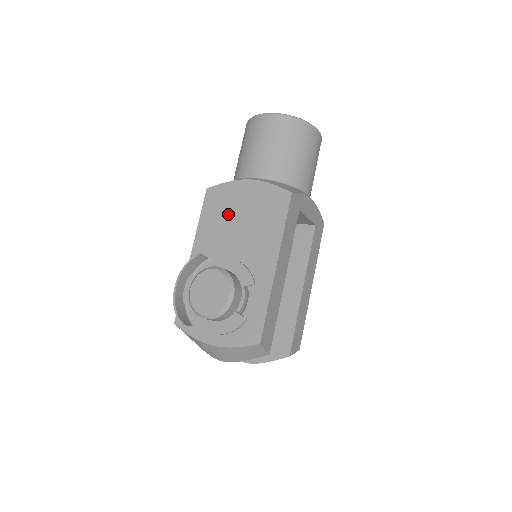
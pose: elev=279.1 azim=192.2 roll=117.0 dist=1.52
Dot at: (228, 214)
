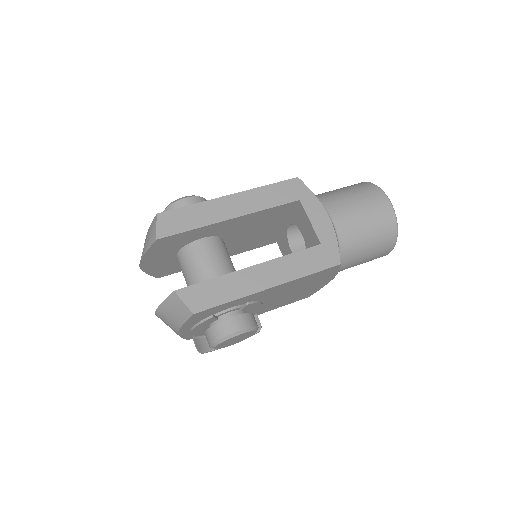
Dot at: occluded
